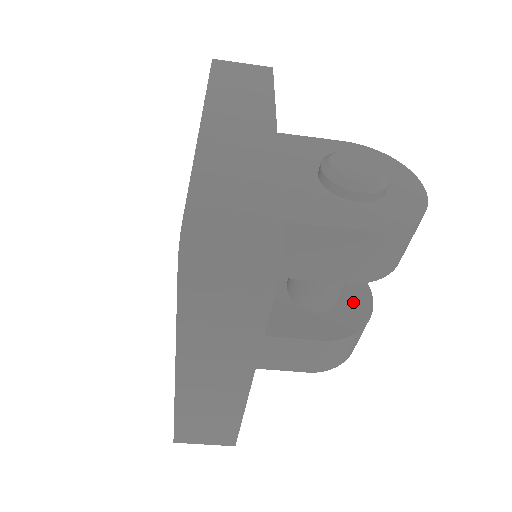
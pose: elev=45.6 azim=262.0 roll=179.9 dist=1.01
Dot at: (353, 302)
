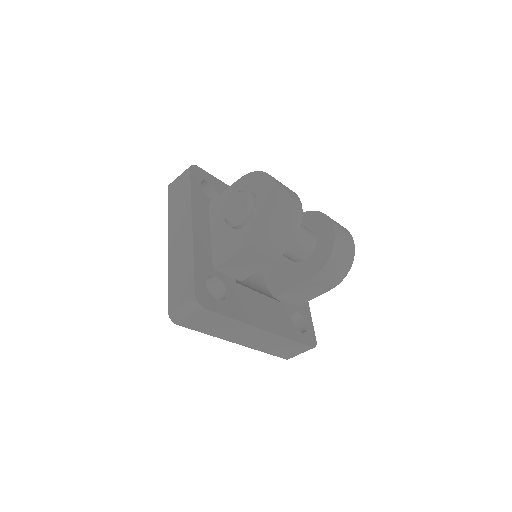
Dot at: (323, 240)
